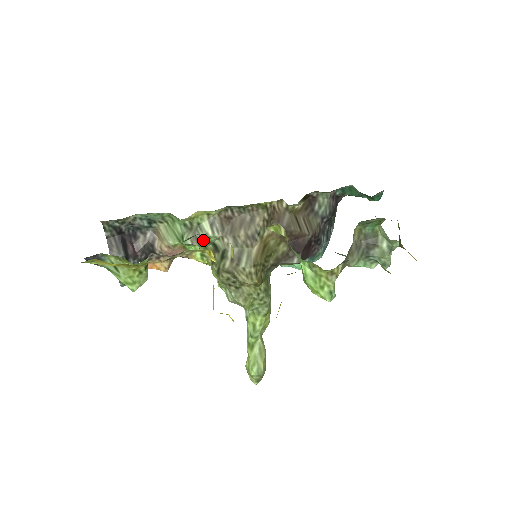
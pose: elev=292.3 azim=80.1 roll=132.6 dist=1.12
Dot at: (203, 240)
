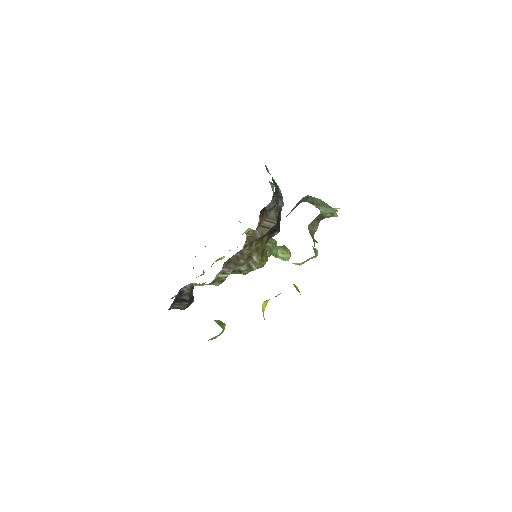
Dot at: (225, 279)
